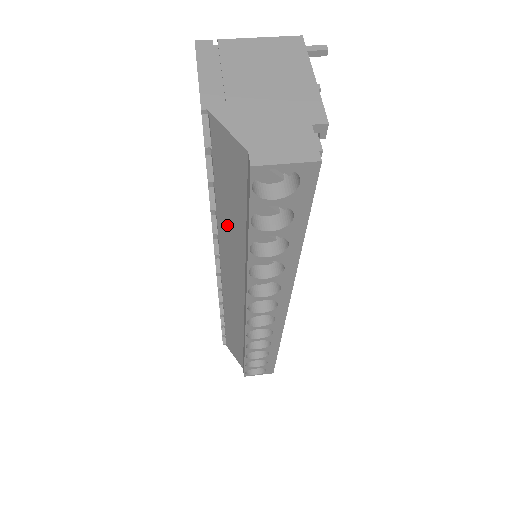
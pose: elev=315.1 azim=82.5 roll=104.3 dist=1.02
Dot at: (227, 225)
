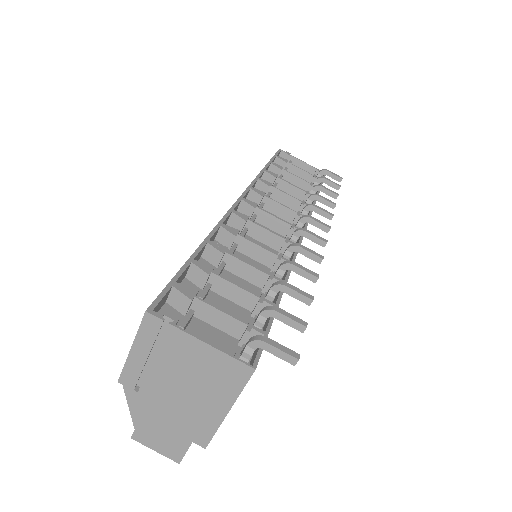
Dot at: occluded
